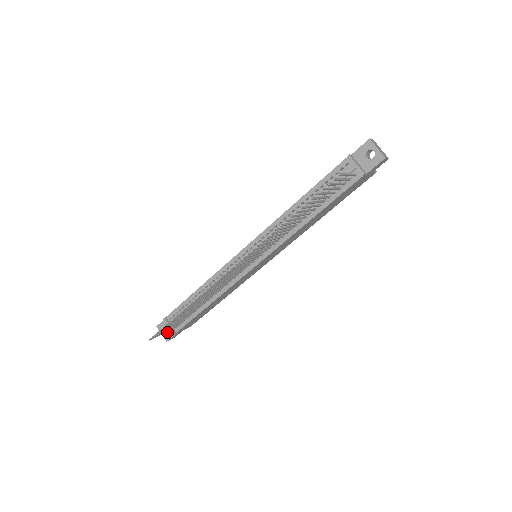
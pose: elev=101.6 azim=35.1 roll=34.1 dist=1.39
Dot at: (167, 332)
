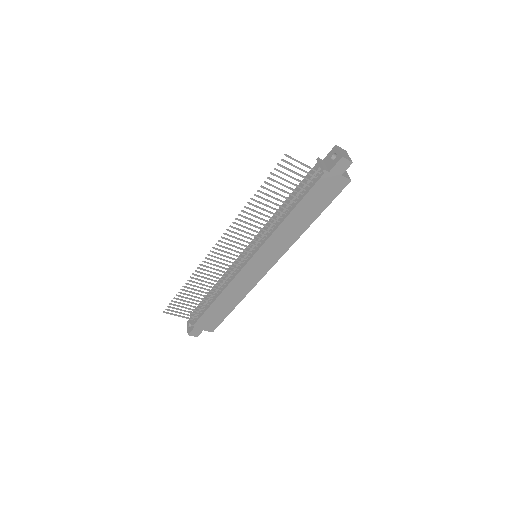
Dot at: occluded
